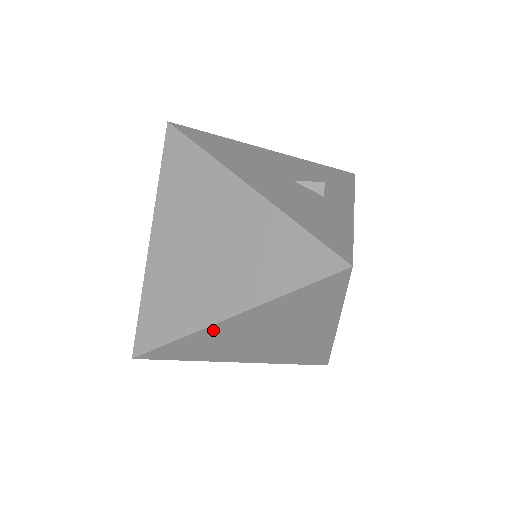
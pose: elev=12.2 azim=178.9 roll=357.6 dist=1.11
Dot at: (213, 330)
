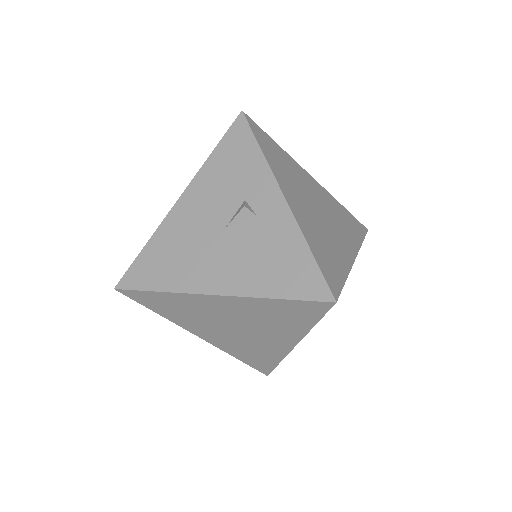
Dot at: occluded
